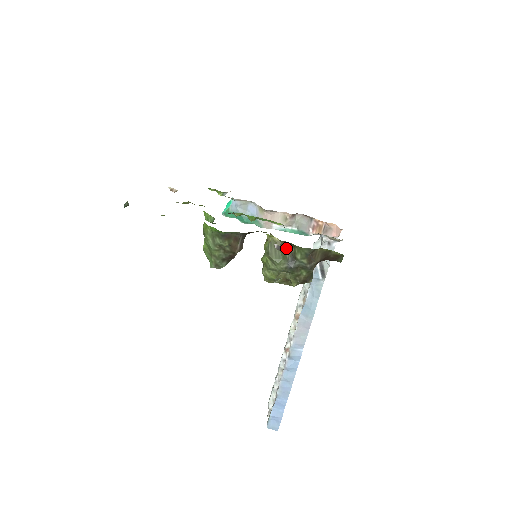
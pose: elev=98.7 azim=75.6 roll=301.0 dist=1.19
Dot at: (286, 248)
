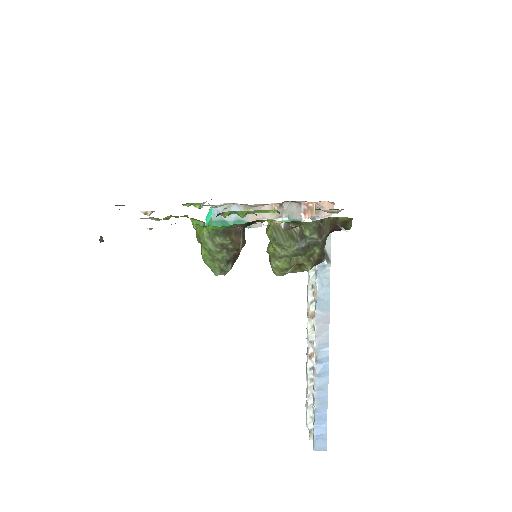
Dot at: (291, 229)
